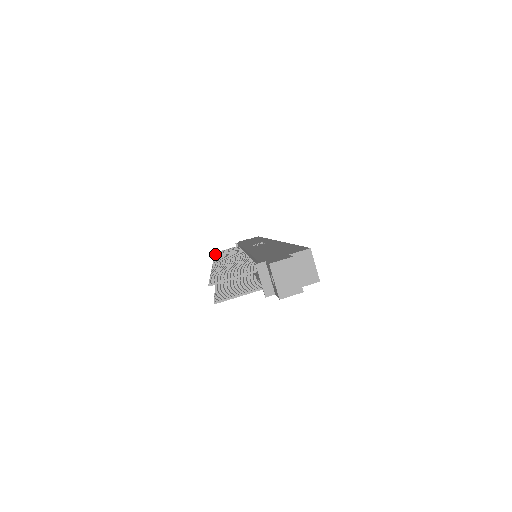
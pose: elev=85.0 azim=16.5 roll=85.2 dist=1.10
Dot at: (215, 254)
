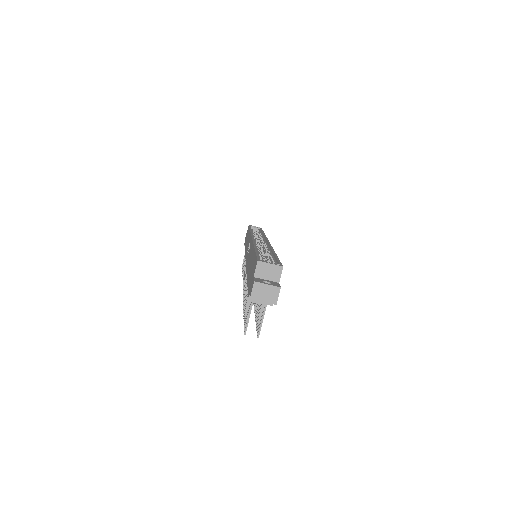
Dot at: (242, 270)
